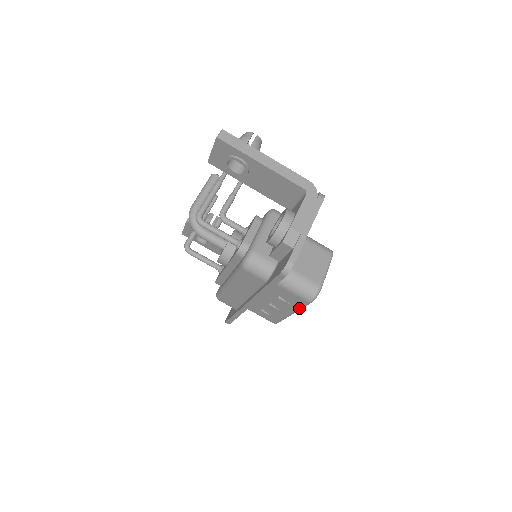
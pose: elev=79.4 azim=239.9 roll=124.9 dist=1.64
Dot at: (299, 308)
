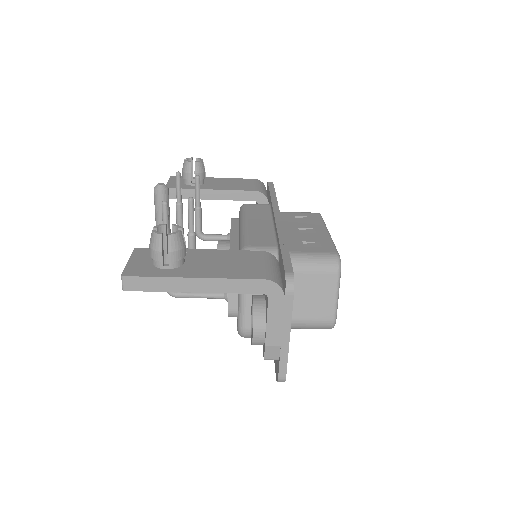
Dot at: occluded
